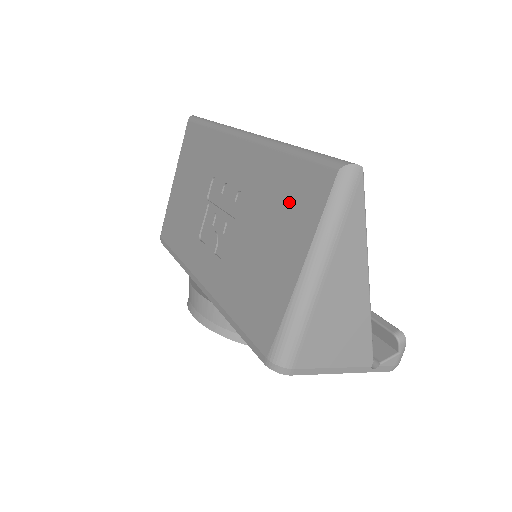
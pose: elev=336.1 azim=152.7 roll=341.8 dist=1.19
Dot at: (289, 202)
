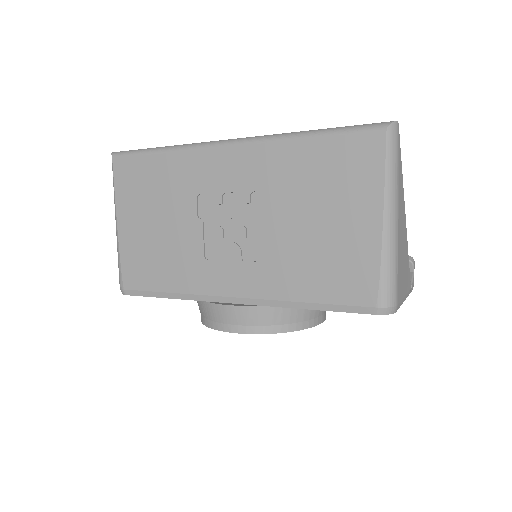
Dot at: (336, 174)
